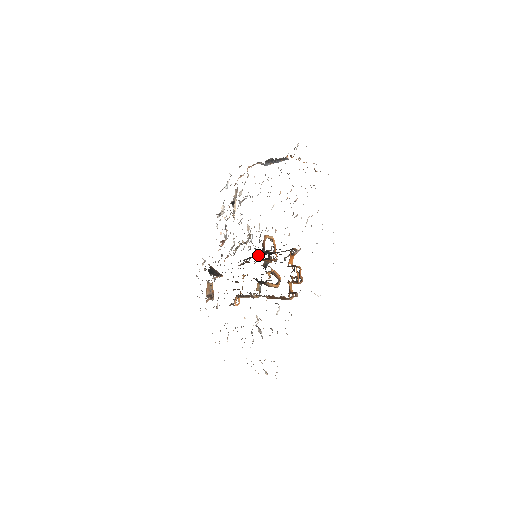
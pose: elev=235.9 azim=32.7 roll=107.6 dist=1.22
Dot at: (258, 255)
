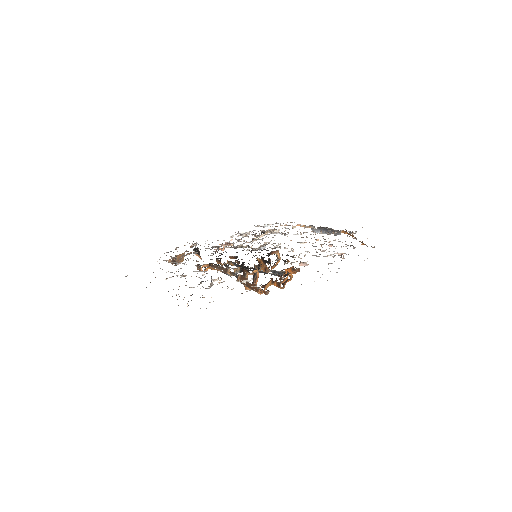
Dot at: occluded
